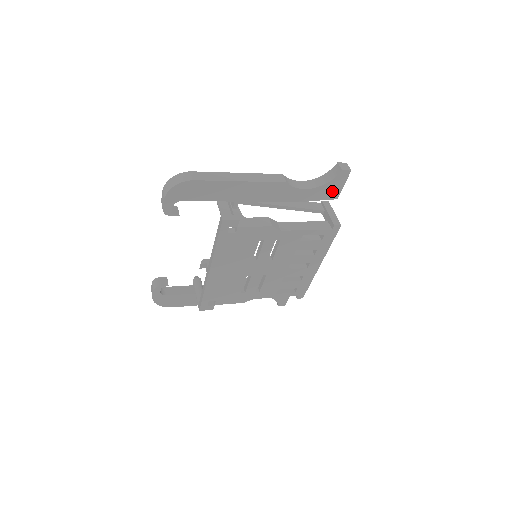
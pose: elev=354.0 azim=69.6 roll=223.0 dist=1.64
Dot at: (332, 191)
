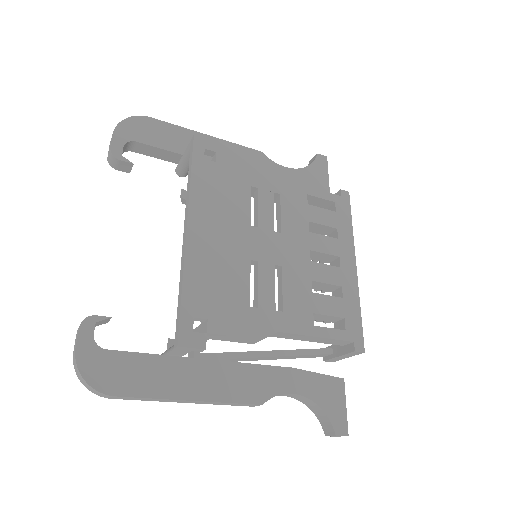
Dot at: (318, 179)
